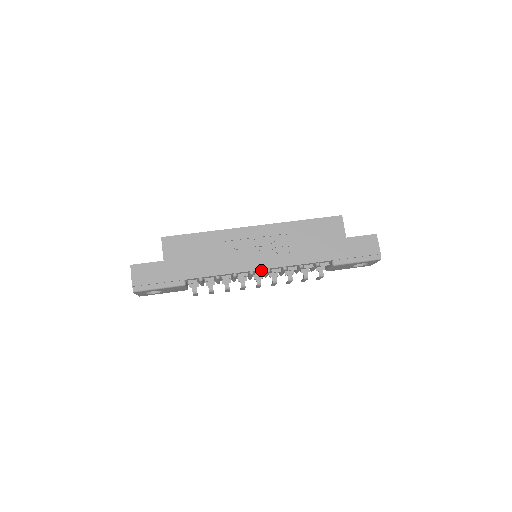
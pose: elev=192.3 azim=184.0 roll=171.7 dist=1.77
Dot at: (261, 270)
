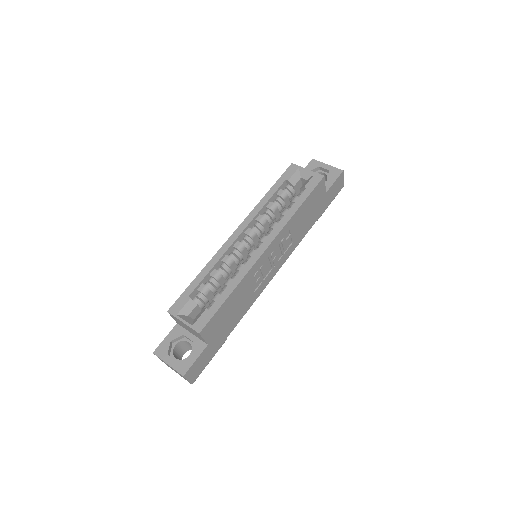
Dot at: occluded
